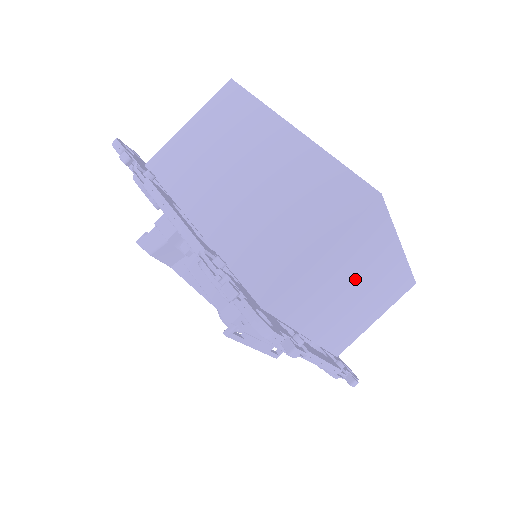
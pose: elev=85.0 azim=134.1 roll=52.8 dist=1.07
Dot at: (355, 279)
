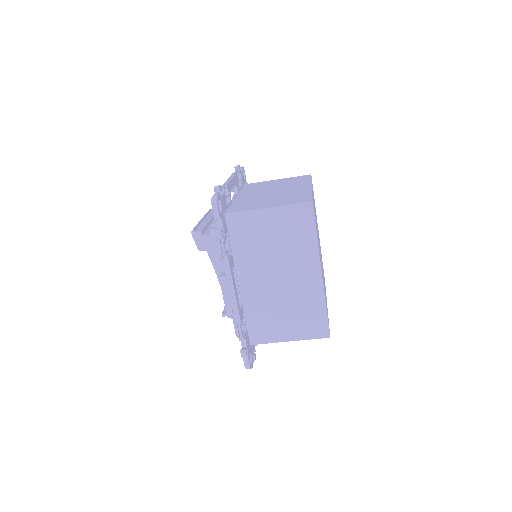
Dot at: occluded
